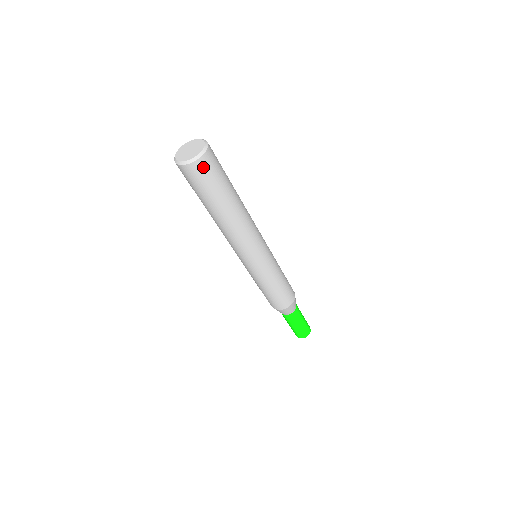
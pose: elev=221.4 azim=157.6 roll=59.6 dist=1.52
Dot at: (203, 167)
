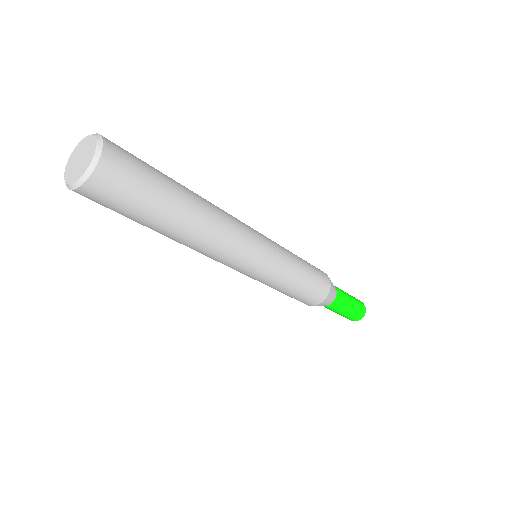
Dot at: (96, 194)
